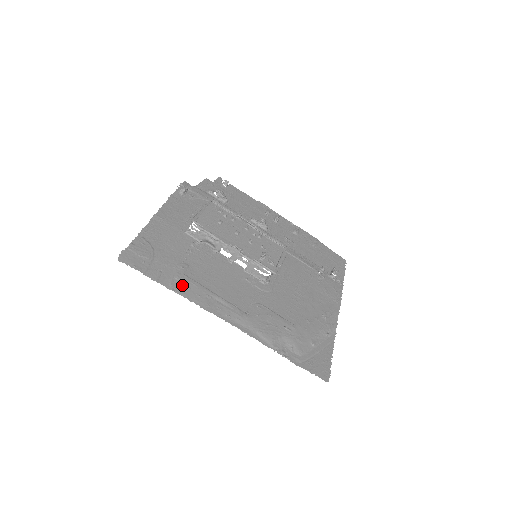
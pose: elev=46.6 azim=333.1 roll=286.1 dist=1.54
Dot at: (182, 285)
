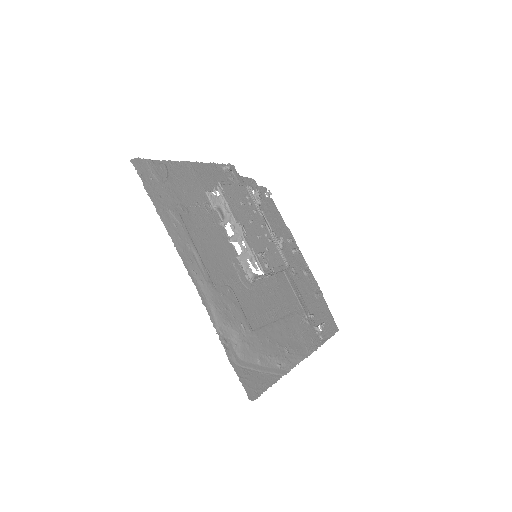
Dot at: (171, 219)
